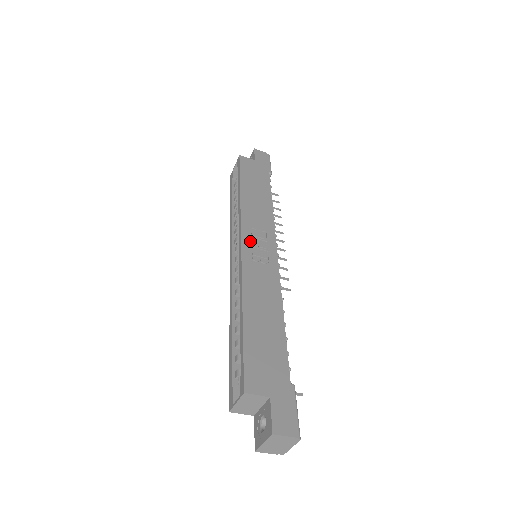
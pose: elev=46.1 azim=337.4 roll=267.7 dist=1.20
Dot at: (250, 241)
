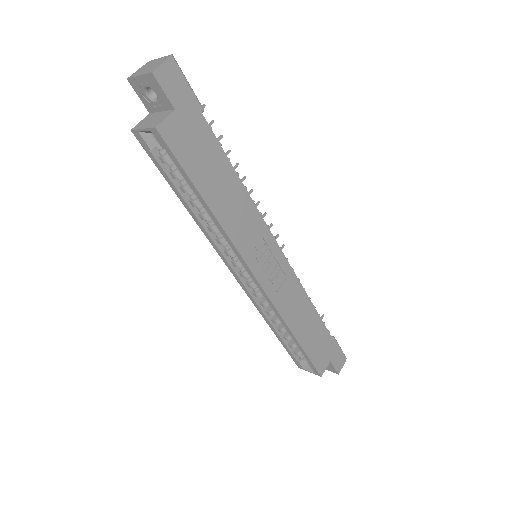
Dot at: (261, 270)
